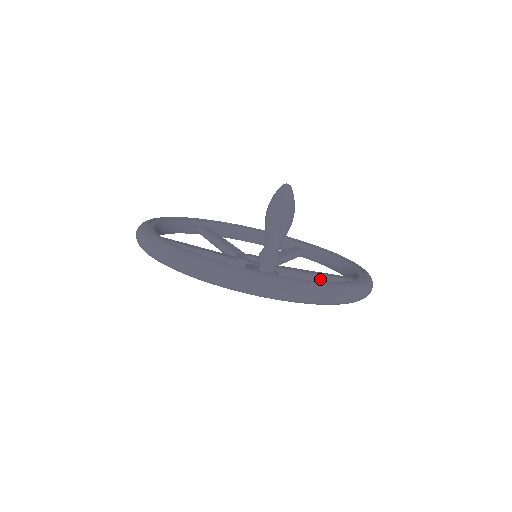
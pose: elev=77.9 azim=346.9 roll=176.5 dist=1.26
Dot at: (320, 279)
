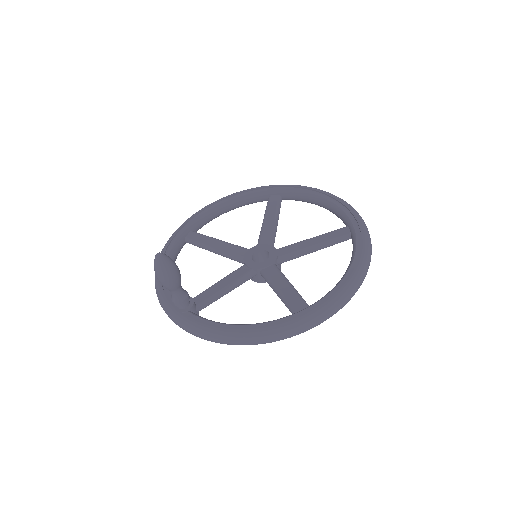
Dot at: (281, 299)
